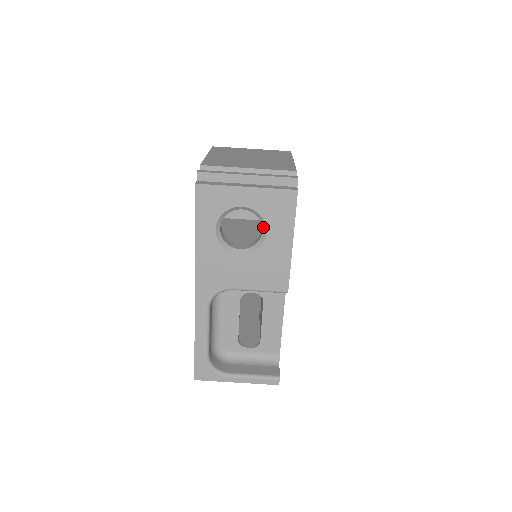
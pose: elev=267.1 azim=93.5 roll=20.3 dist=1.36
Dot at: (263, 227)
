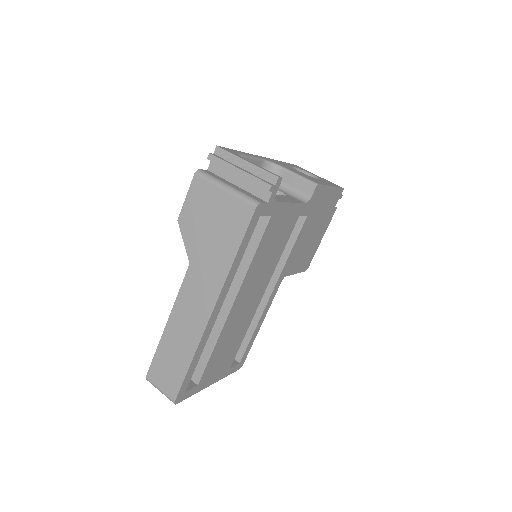
Dot at: occluded
